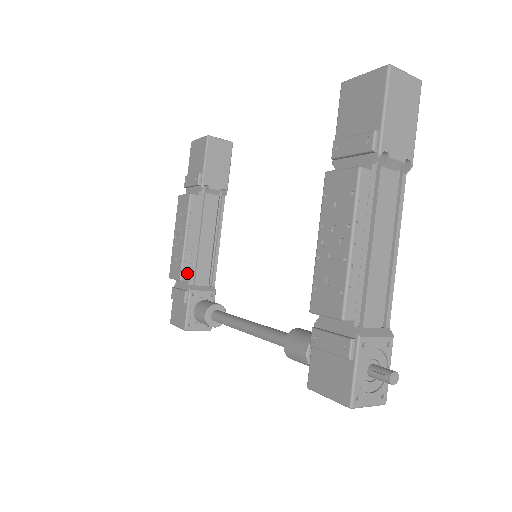
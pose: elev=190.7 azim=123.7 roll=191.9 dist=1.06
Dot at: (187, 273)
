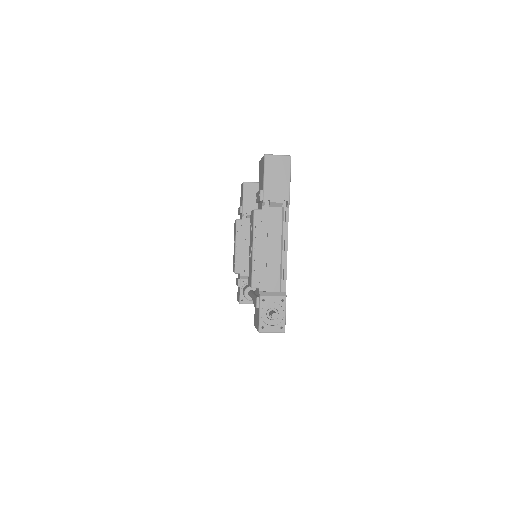
Dot at: (239, 268)
